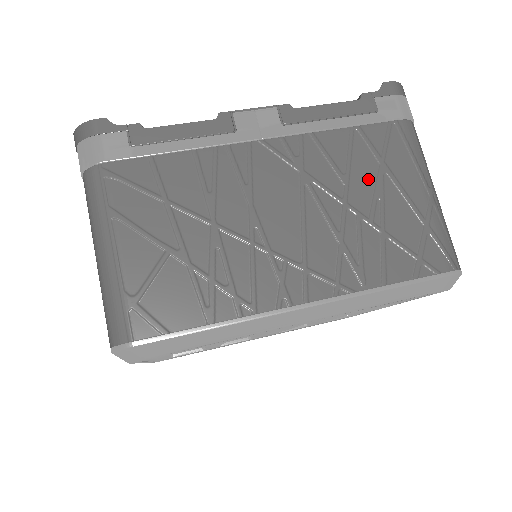
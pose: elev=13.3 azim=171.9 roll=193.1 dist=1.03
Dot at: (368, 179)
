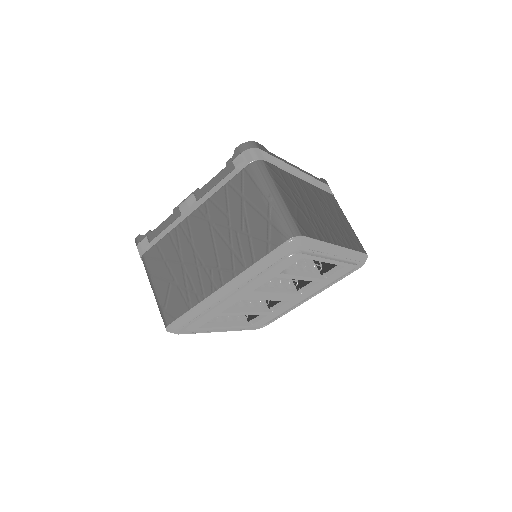
Dot at: (237, 209)
